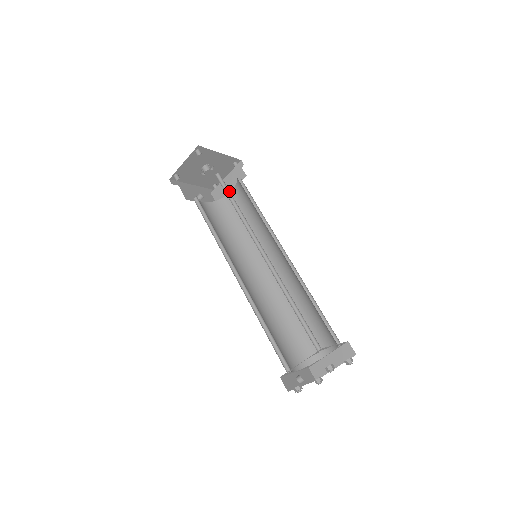
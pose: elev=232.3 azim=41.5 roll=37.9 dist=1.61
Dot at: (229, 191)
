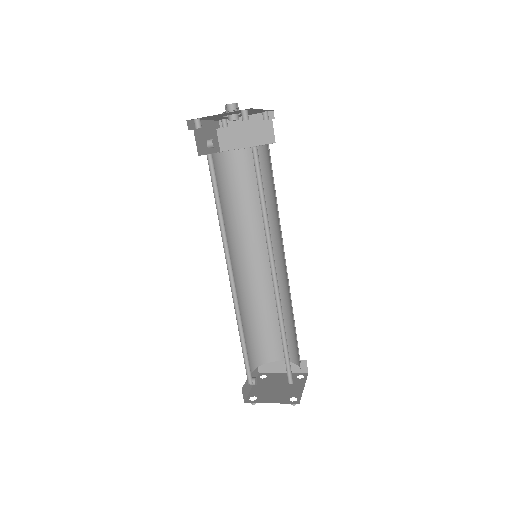
Dot at: occluded
